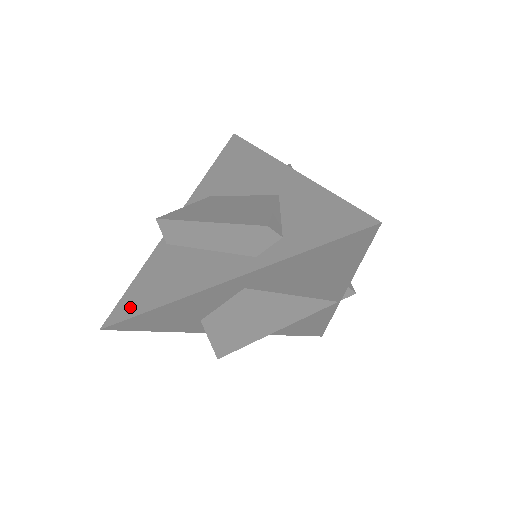
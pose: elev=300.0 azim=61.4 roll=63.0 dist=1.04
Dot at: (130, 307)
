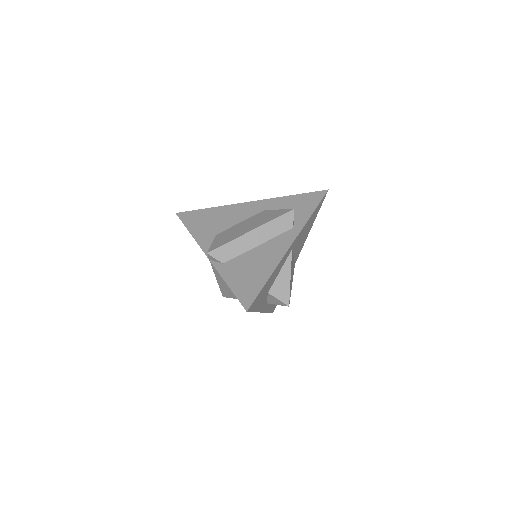
Dot at: (251, 290)
